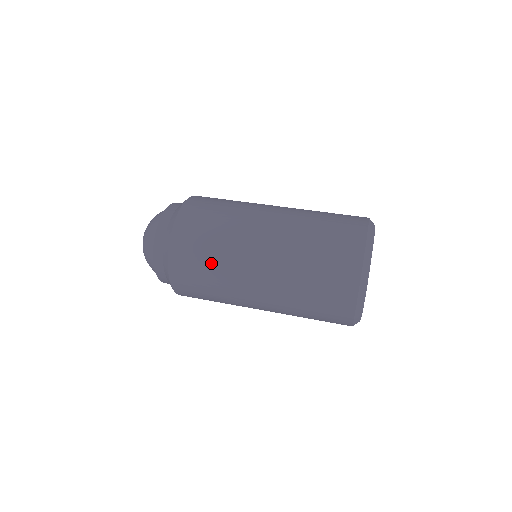
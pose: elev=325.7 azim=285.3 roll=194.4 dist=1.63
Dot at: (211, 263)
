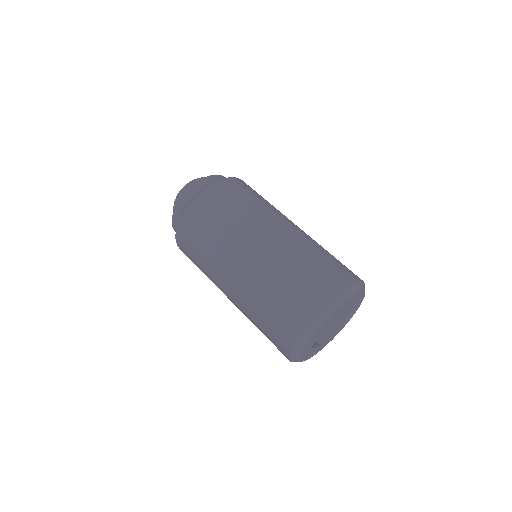
Dot at: (216, 227)
